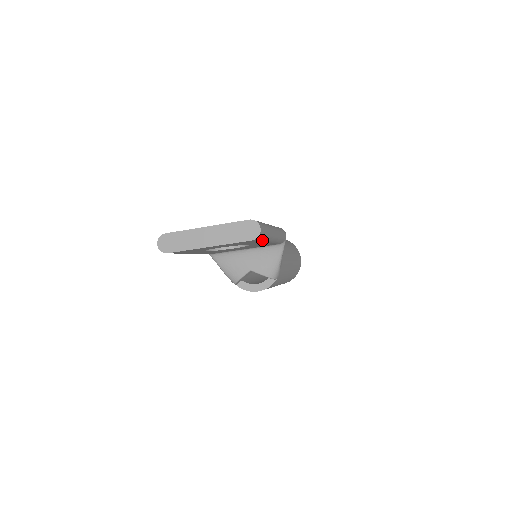
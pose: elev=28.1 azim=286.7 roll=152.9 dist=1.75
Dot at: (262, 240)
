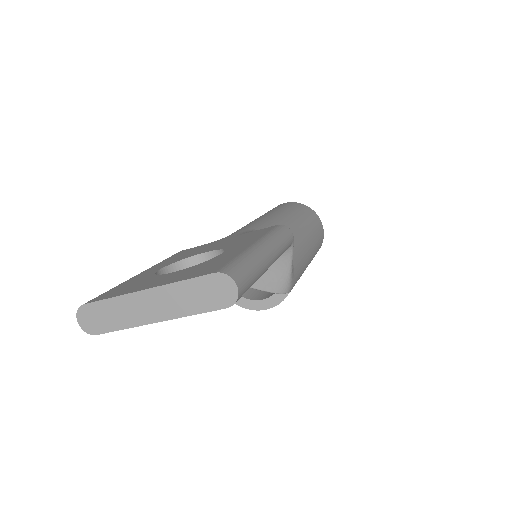
Dot at: occluded
